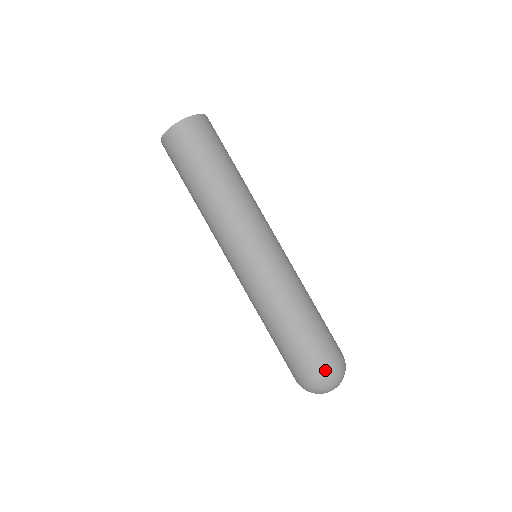
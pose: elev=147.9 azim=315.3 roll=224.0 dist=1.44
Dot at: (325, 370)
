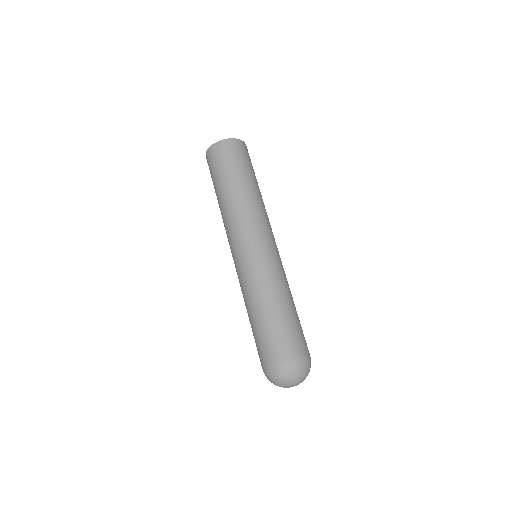
Dot at: (276, 362)
